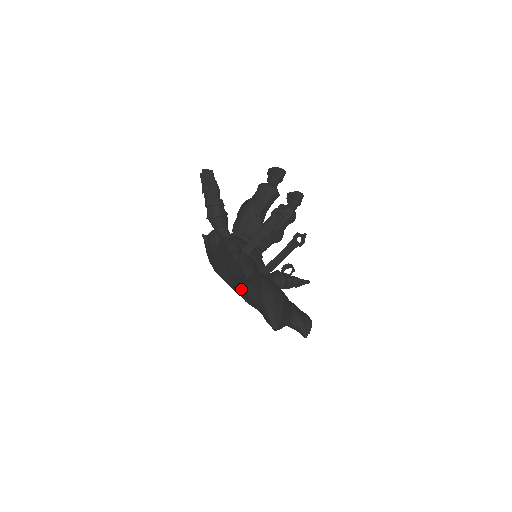
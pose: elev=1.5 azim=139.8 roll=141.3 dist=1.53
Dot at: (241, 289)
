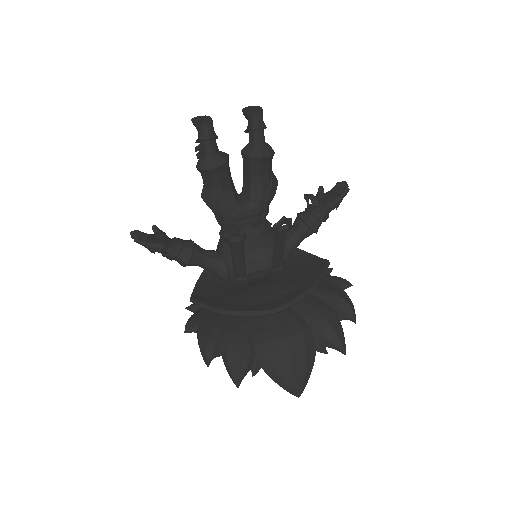
Dot at: occluded
